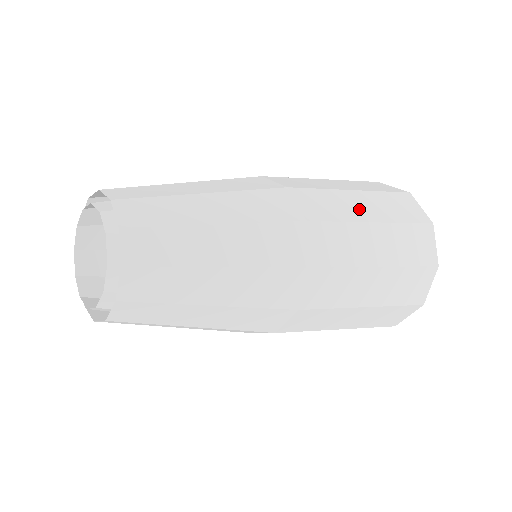
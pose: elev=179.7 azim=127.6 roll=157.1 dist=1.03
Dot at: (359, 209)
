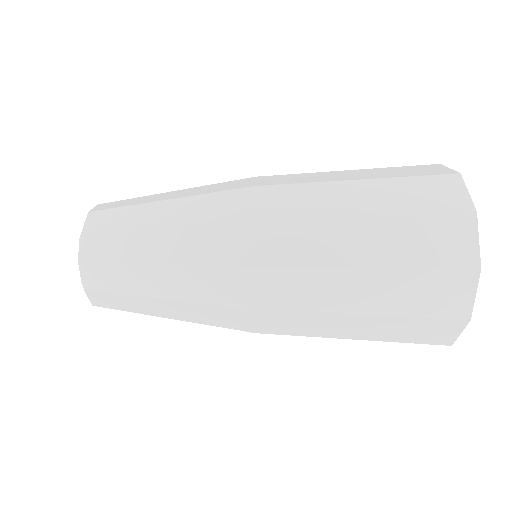
Dot at: (348, 247)
